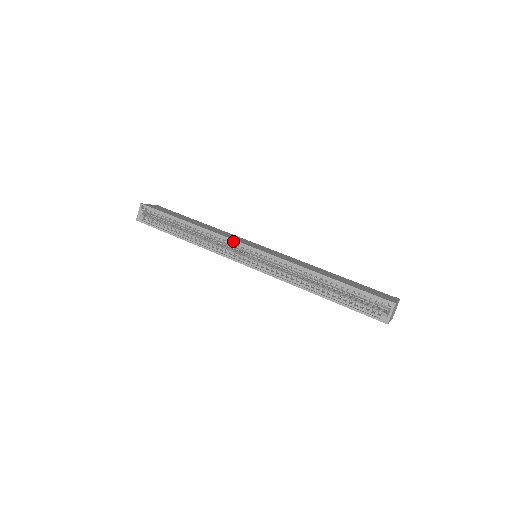
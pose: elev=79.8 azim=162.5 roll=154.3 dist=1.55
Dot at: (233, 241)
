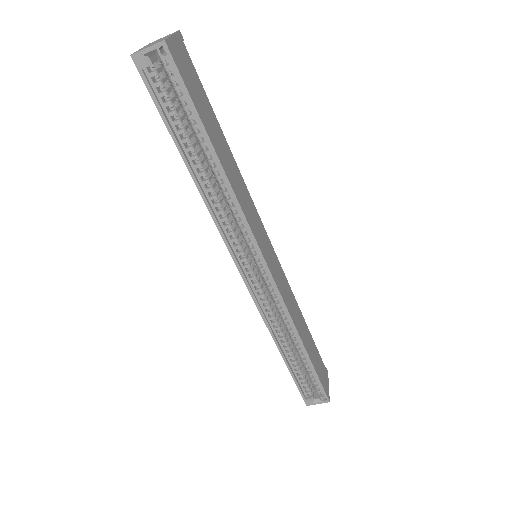
Dot at: (254, 240)
